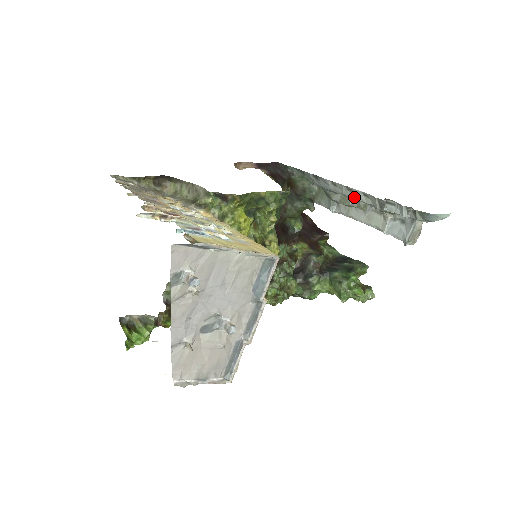
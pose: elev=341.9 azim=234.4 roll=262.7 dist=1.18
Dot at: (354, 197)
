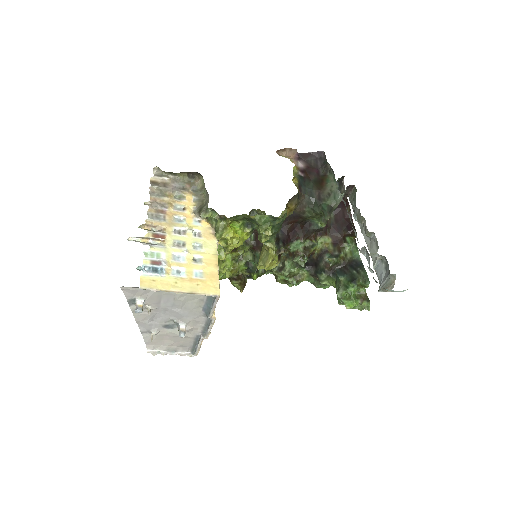
Dot at: occluded
